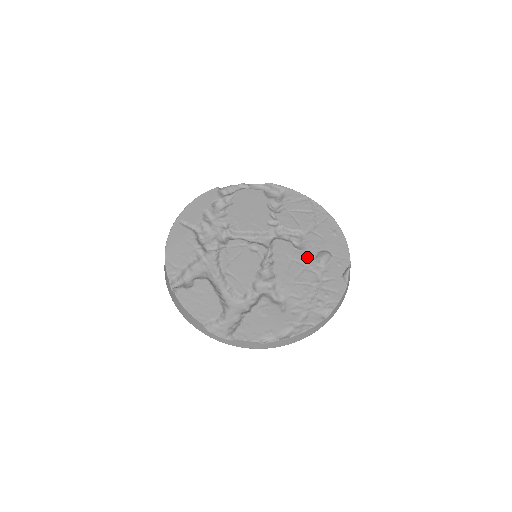
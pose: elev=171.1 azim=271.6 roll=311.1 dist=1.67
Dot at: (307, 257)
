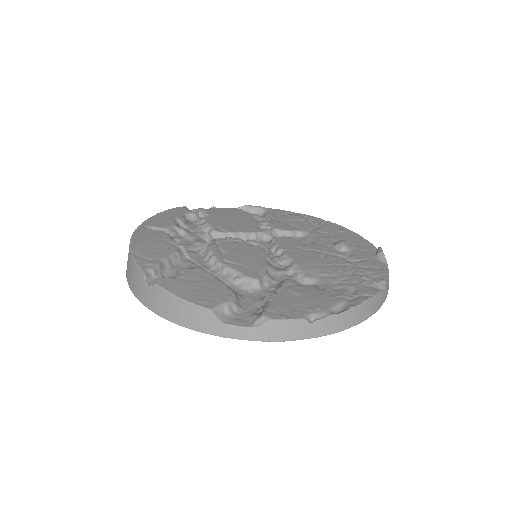
Dot at: (323, 247)
